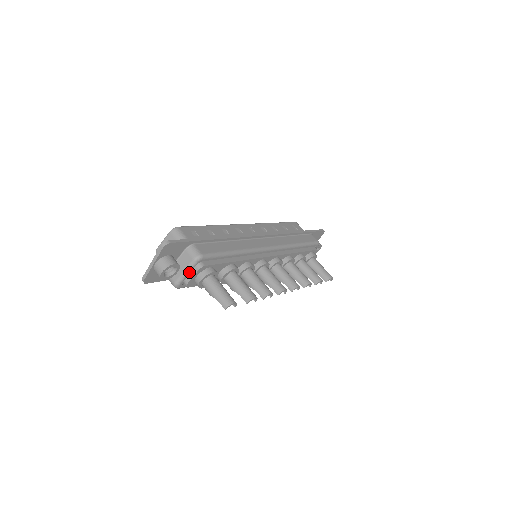
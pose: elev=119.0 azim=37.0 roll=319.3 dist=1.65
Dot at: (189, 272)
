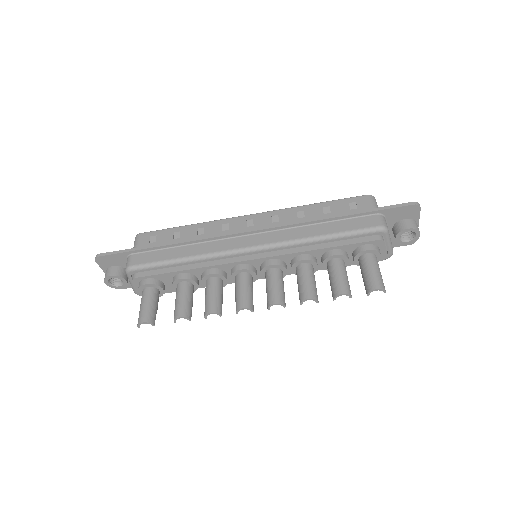
Dot at: occluded
